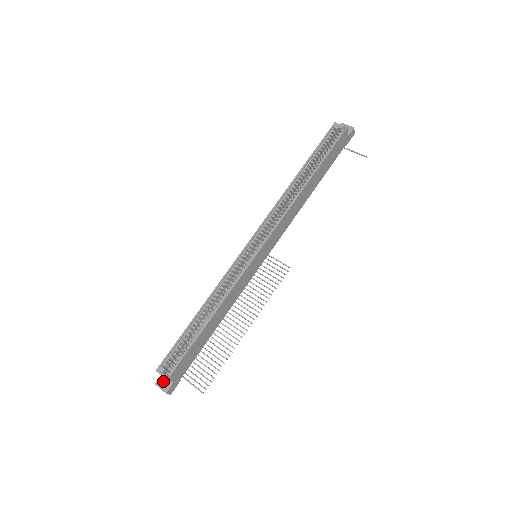
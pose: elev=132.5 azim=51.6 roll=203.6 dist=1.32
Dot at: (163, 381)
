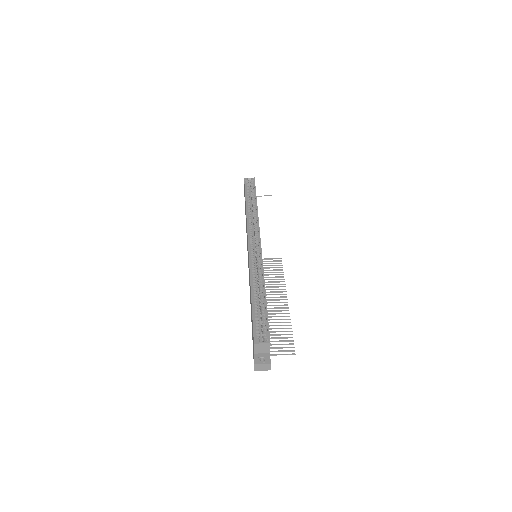
Dot at: (260, 358)
